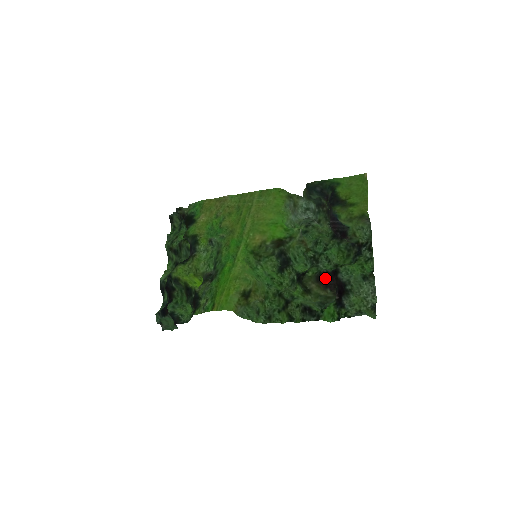
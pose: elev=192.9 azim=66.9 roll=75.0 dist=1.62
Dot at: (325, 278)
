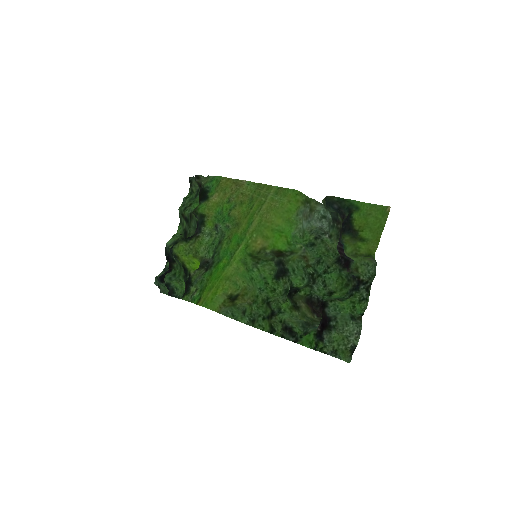
Dot at: (314, 304)
